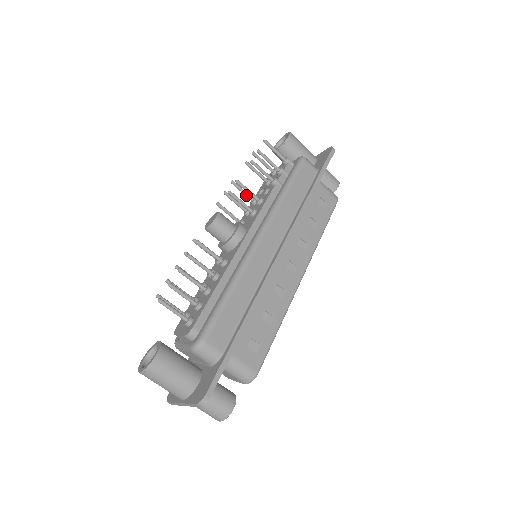
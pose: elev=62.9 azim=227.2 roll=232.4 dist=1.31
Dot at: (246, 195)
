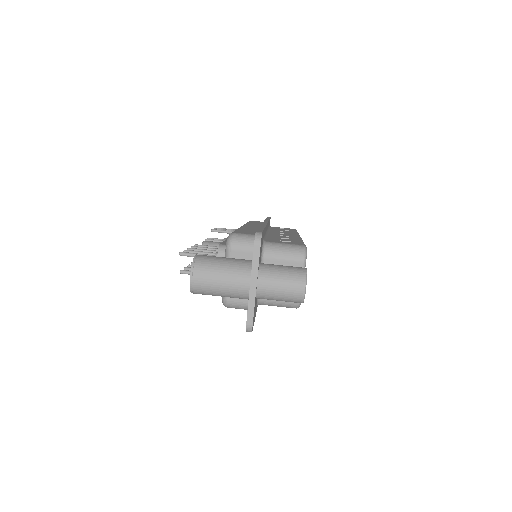
Dot at: occluded
